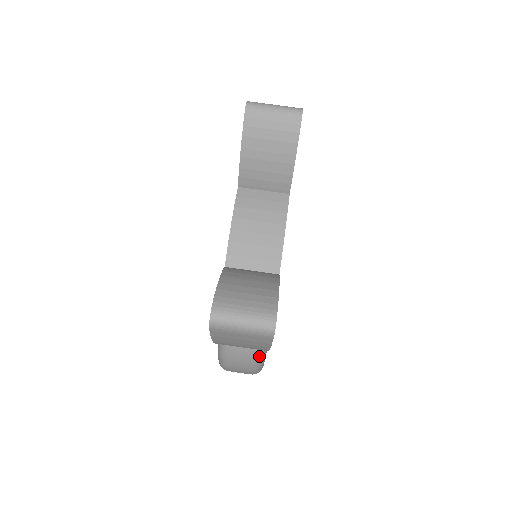
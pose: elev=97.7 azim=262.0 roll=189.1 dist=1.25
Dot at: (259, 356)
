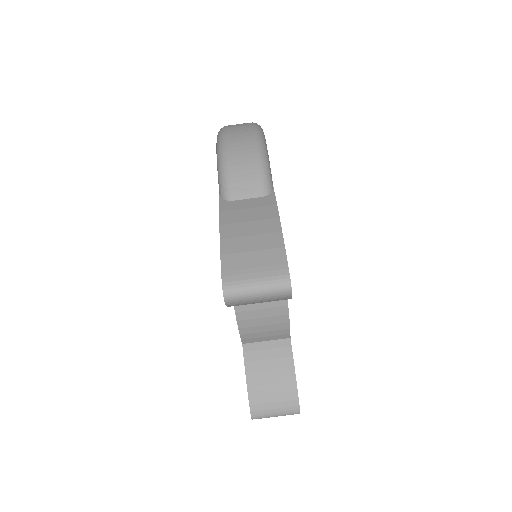
Dot at: occluded
